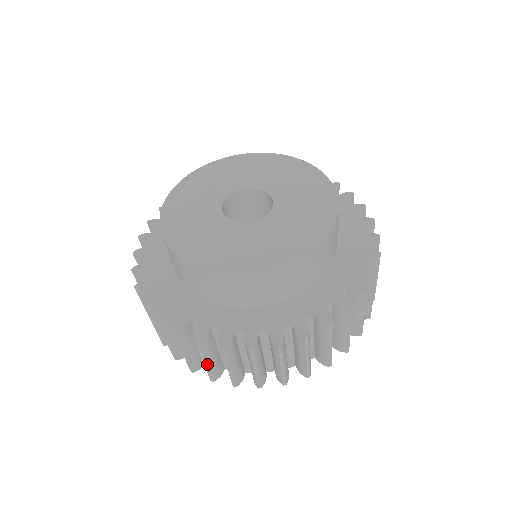
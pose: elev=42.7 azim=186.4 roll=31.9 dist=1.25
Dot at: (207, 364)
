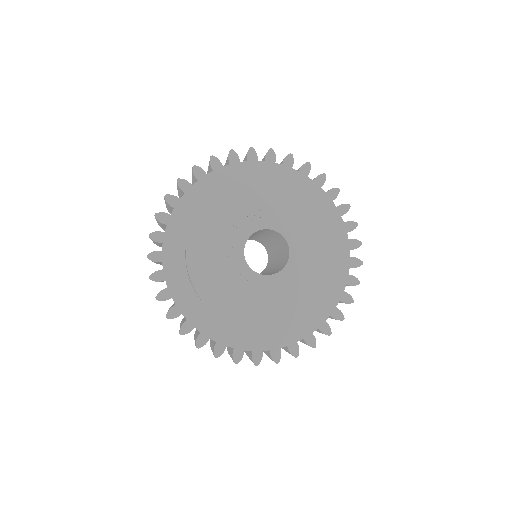
Dot at: occluded
